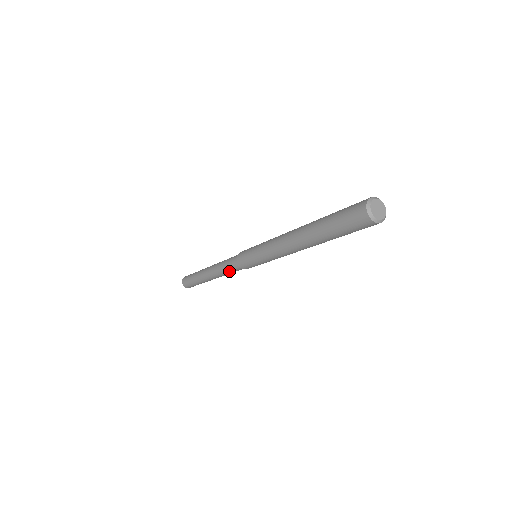
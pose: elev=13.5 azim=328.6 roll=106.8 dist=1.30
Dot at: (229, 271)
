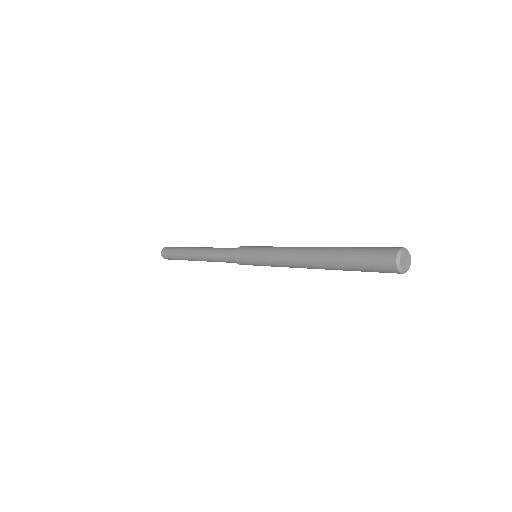
Dot at: (226, 262)
